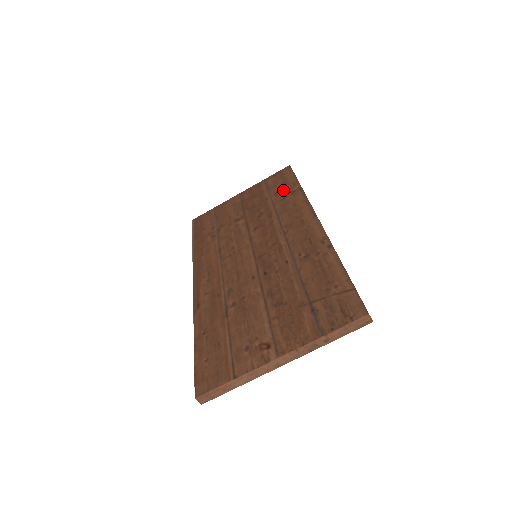
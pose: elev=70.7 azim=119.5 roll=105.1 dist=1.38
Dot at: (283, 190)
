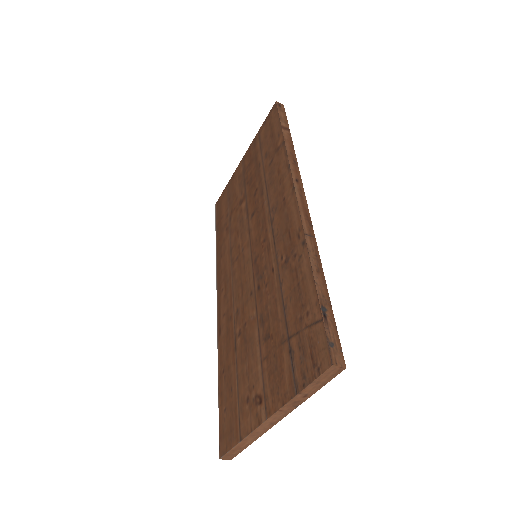
Dot at: (270, 148)
